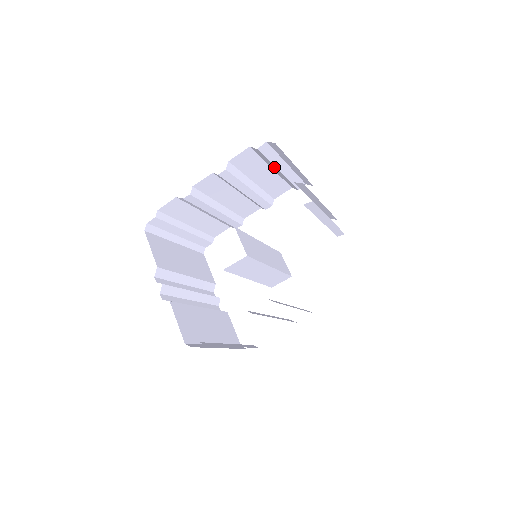
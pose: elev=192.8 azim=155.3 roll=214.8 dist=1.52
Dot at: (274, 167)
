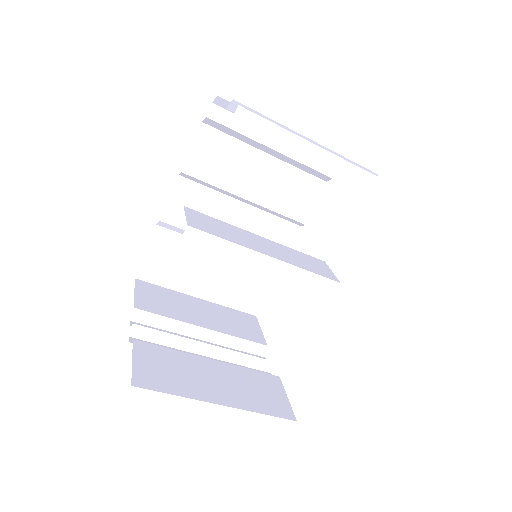
Dot at: (260, 145)
